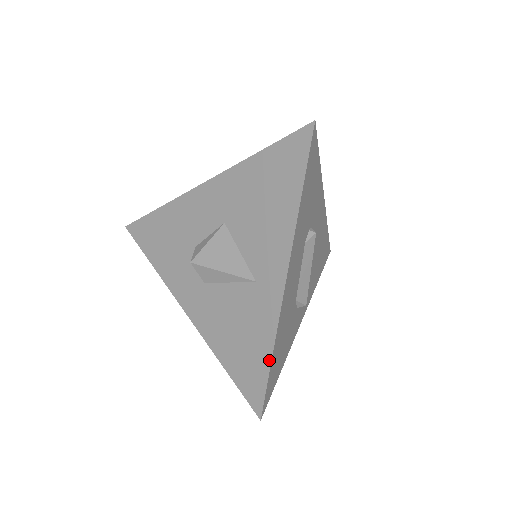
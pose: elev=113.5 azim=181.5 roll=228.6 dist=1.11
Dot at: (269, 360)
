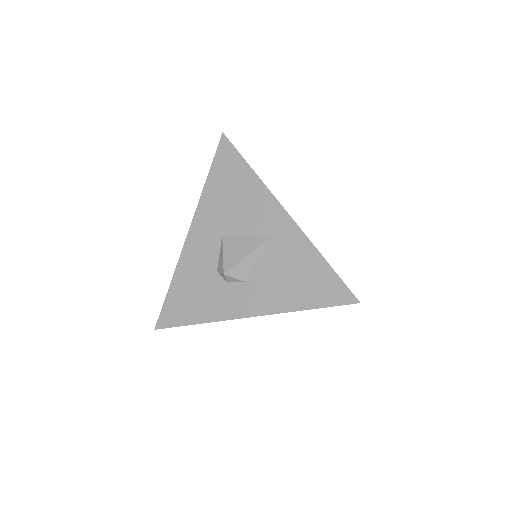
Dot at: (325, 263)
